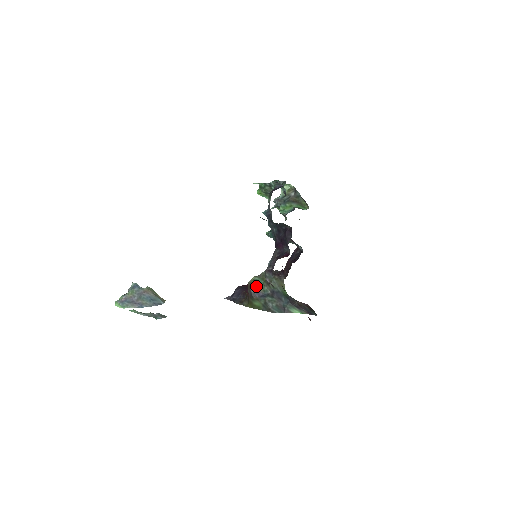
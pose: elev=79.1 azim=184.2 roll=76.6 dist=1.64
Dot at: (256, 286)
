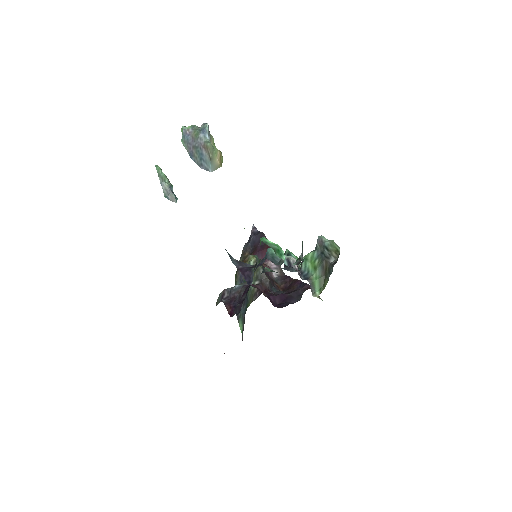
Dot at: occluded
